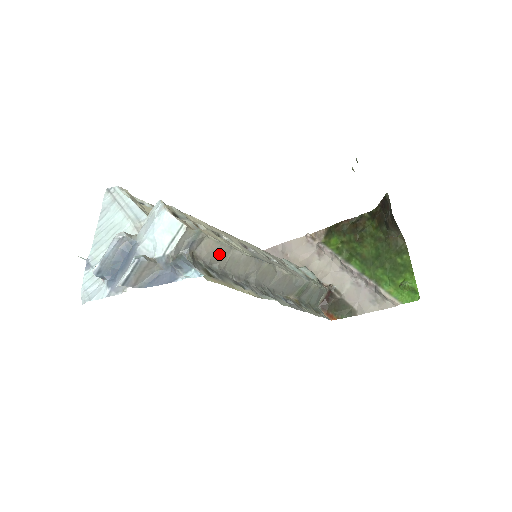
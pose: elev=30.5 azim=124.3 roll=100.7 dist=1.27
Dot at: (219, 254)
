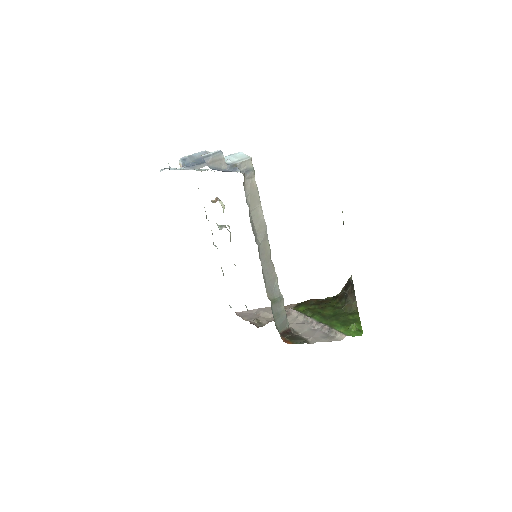
Dot at: (254, 197)
